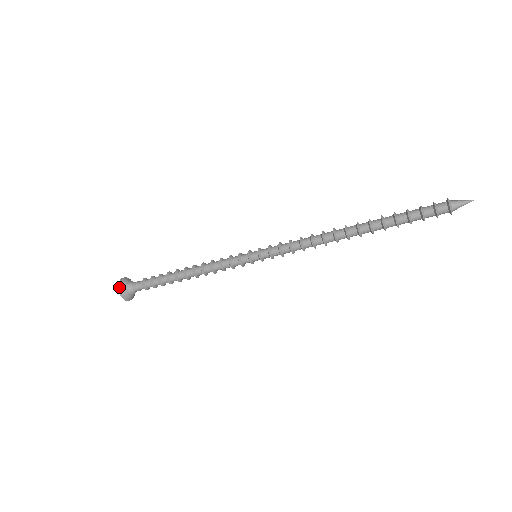
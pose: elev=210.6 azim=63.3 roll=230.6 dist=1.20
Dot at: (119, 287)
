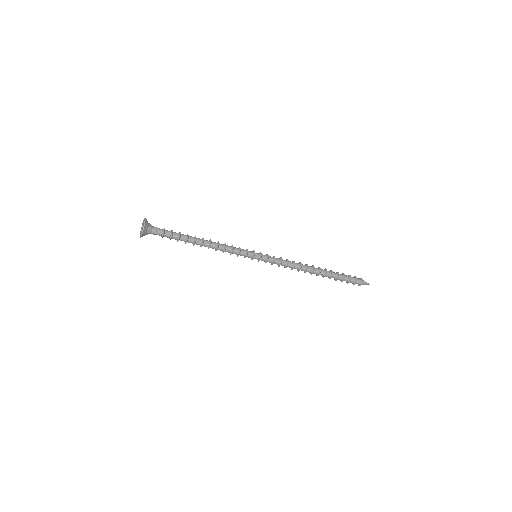
Dot at: (144, 227)
